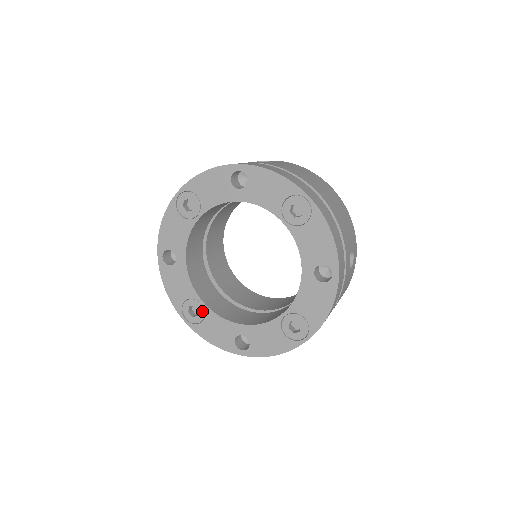
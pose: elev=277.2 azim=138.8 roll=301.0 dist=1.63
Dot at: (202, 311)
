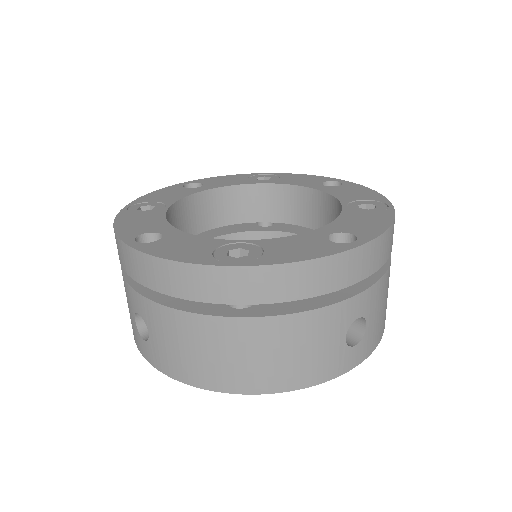
Dot at: (155, 210)
